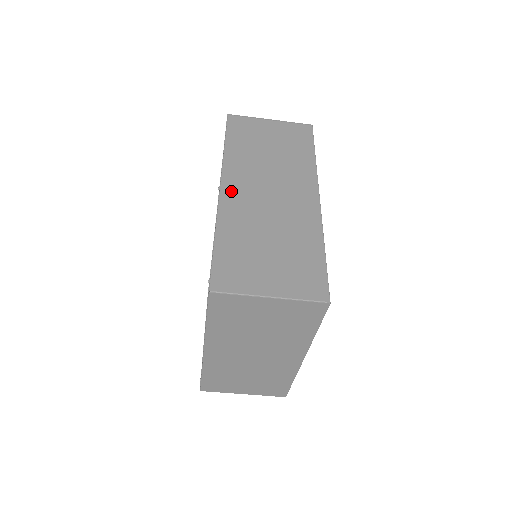
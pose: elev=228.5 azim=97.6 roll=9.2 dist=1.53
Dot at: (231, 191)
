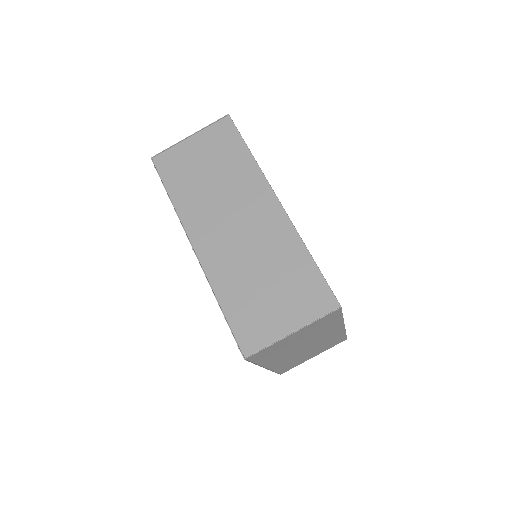
Dot at: (204, 246)
